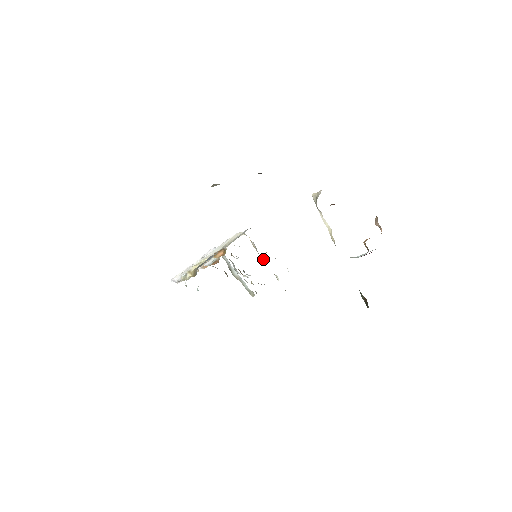
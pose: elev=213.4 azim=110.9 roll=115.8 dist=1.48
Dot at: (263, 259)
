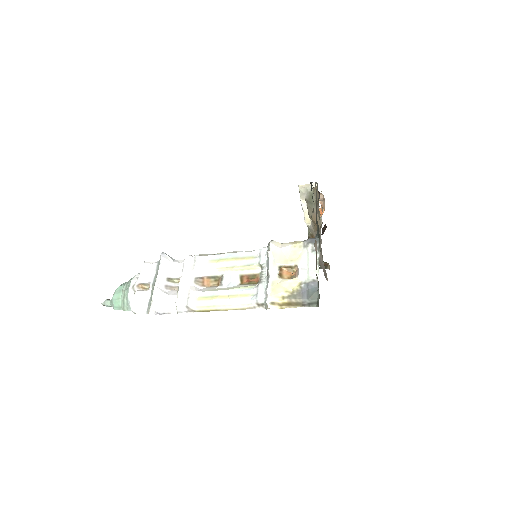
Dot at: occluded
